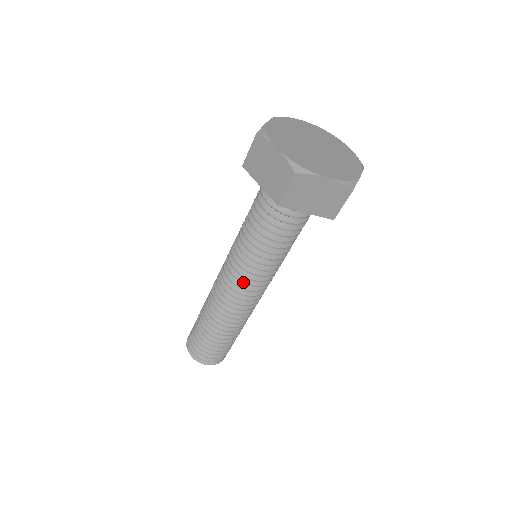
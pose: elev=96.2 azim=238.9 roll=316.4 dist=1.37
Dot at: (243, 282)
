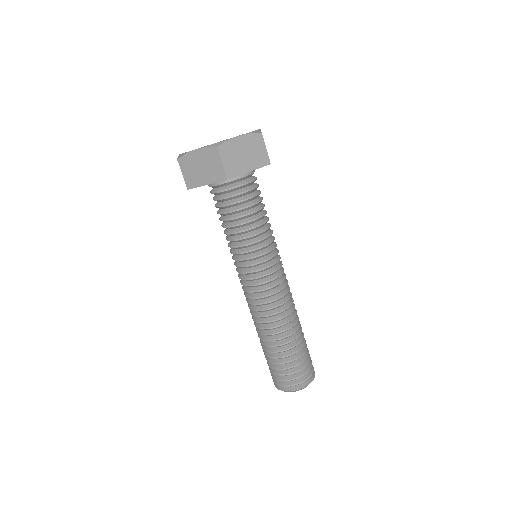
Dot at: (263, 275)
